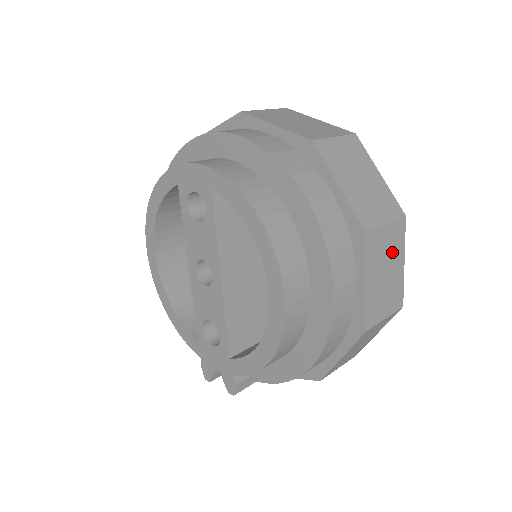
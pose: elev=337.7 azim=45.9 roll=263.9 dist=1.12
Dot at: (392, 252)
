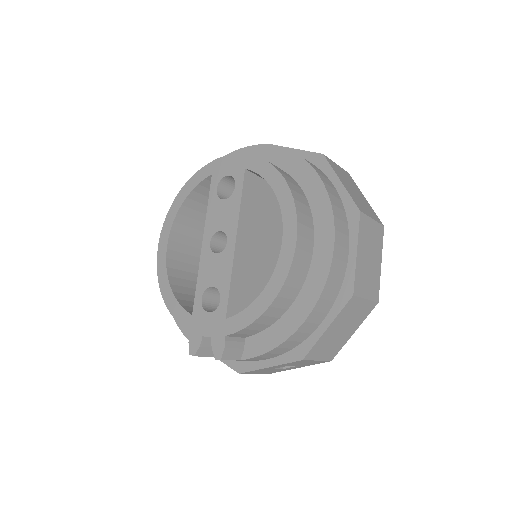
Dot at: (374, 246)
